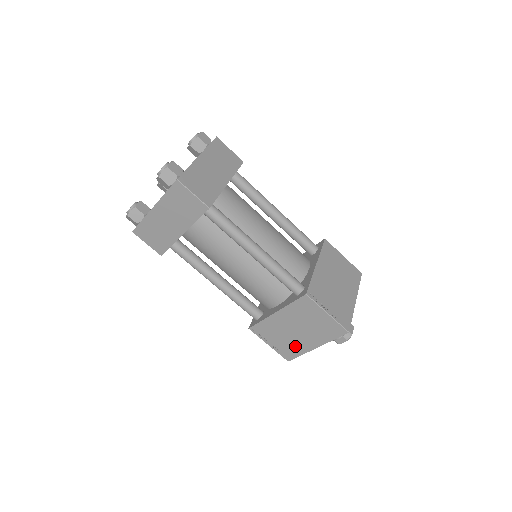
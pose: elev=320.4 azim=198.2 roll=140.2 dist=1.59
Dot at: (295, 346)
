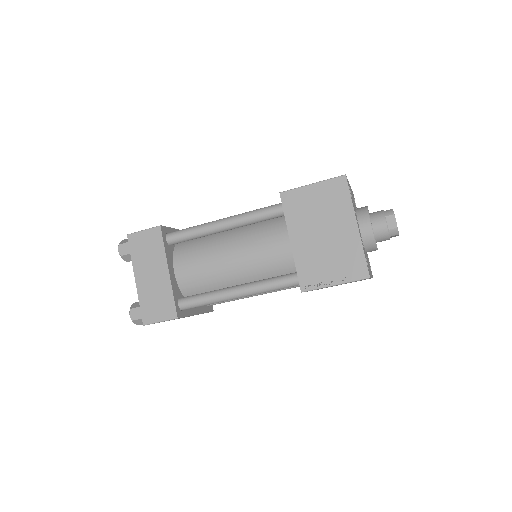
Dot at: occluded
